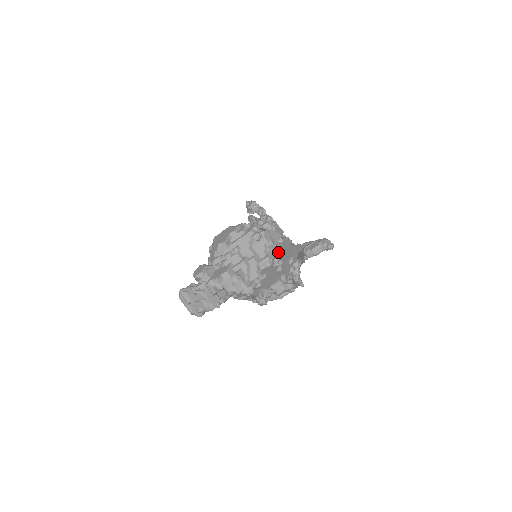
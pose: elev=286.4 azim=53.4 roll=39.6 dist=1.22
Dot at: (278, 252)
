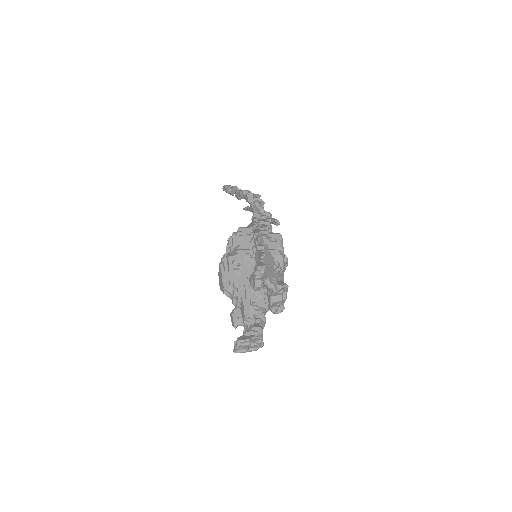
Dot at: occluded
